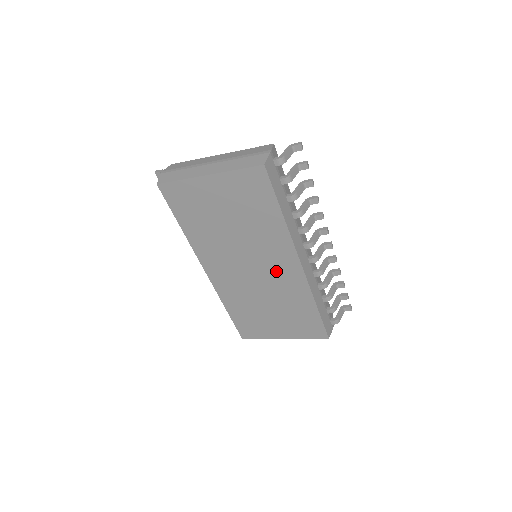
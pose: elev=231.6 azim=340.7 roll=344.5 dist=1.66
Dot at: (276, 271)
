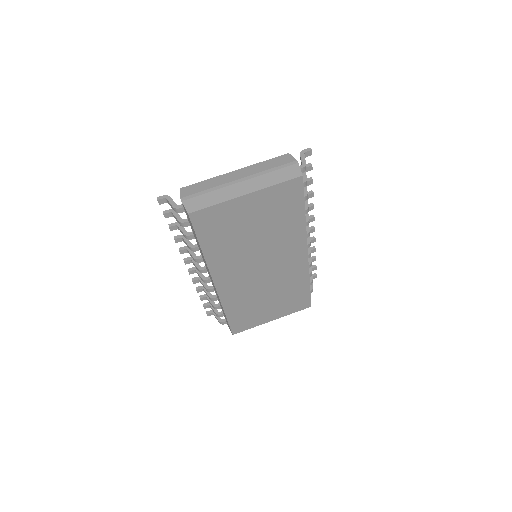
Dot at: (284, 264)
